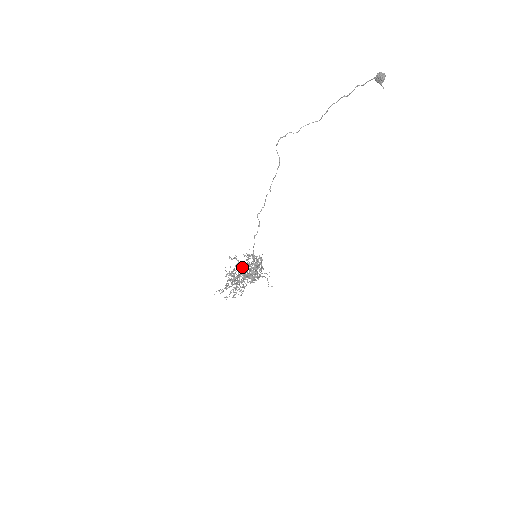
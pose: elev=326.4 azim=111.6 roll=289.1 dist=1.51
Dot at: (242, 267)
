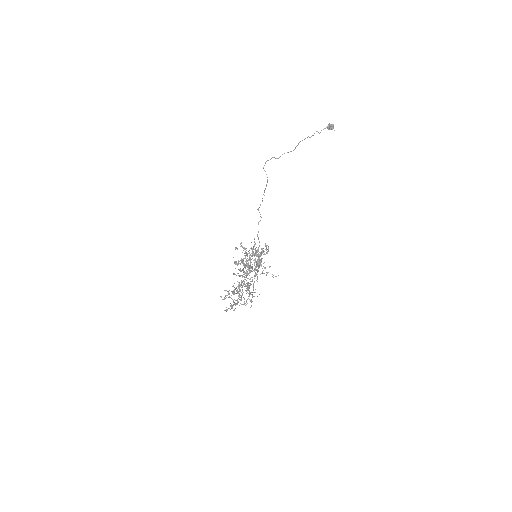
Dot at: occluded
